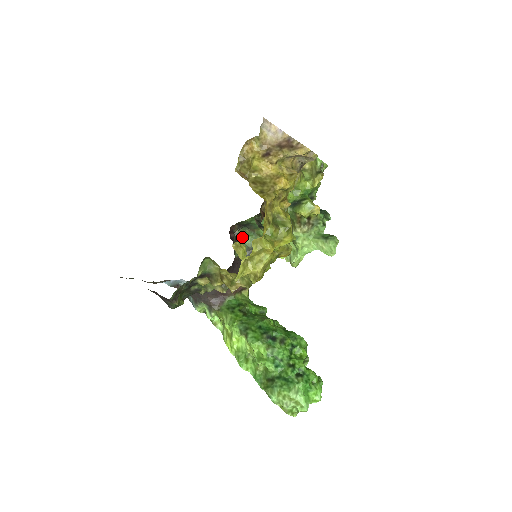
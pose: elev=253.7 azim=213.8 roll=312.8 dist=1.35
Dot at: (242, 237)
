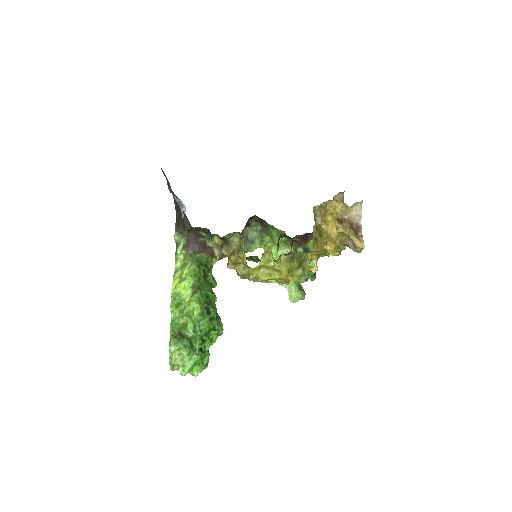
Dot at: (252, 227)
